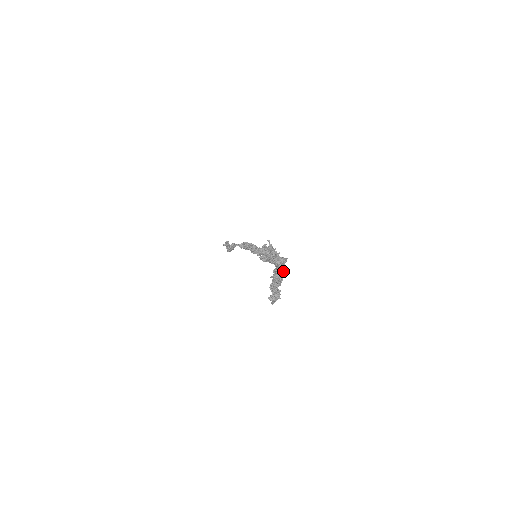
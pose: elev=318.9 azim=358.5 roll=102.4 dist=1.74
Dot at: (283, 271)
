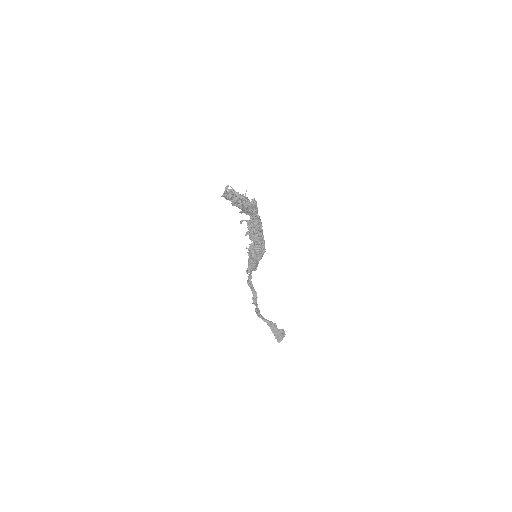
Dot at: (248, 200)
